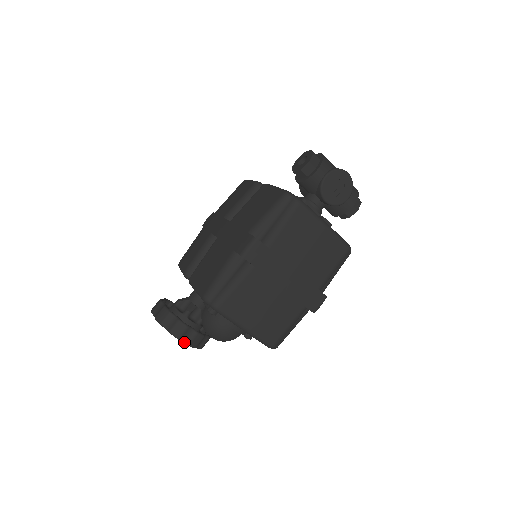
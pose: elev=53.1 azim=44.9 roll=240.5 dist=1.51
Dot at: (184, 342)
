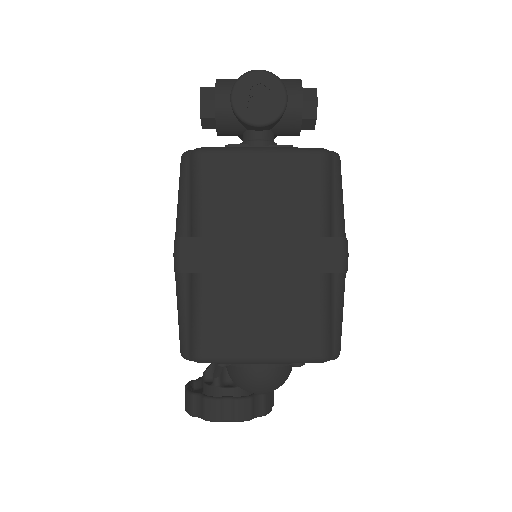
Dot at: (230, 421)
